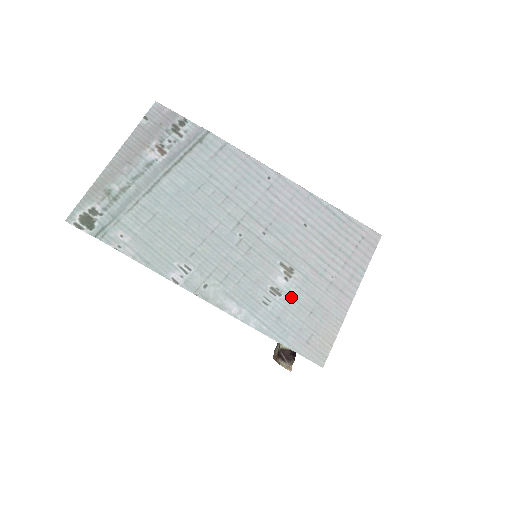
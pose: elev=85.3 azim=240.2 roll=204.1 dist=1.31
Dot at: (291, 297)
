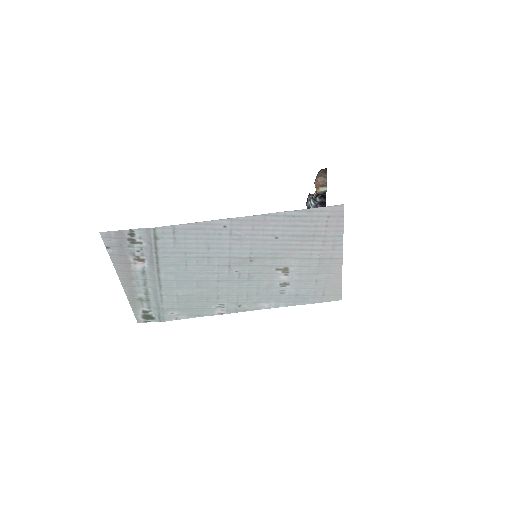
Dot at: (297, 281)
